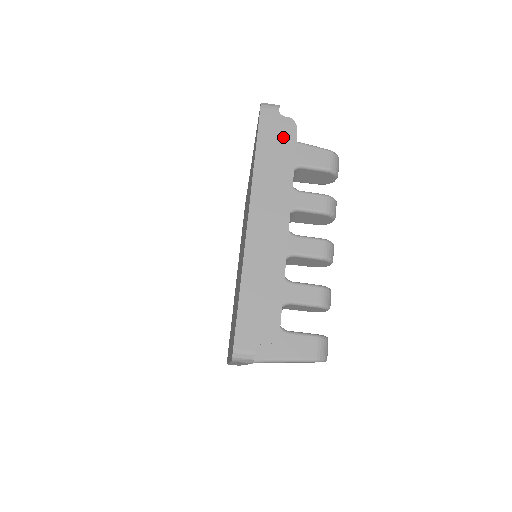
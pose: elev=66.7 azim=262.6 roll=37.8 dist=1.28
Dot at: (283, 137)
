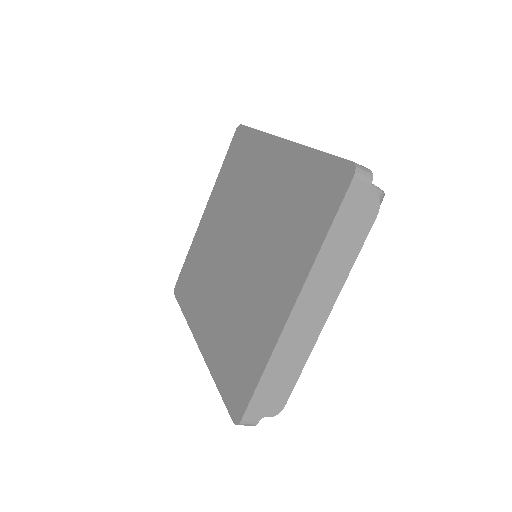
Dot at: (361, 220)
